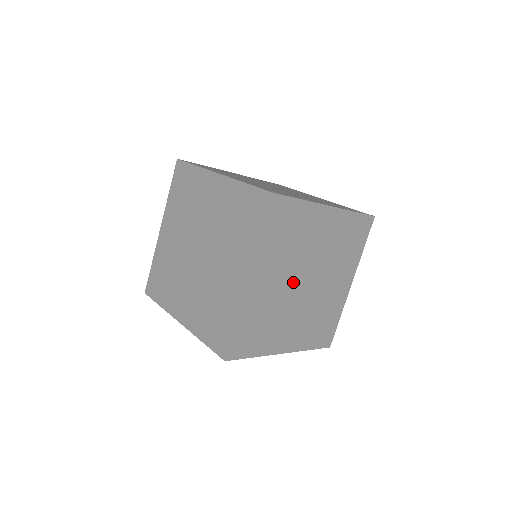
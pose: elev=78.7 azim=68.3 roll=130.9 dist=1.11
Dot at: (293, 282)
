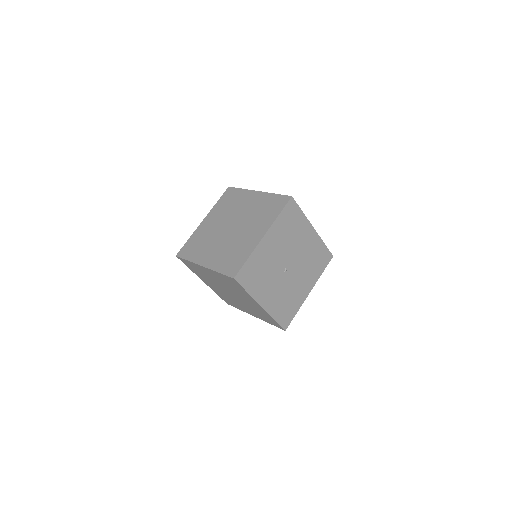
Dot at: (282, 276)
